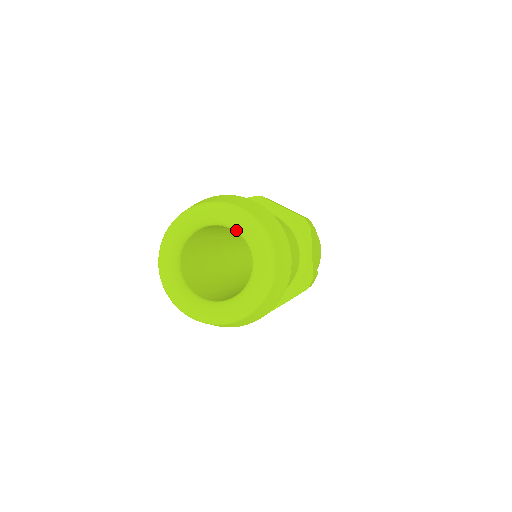
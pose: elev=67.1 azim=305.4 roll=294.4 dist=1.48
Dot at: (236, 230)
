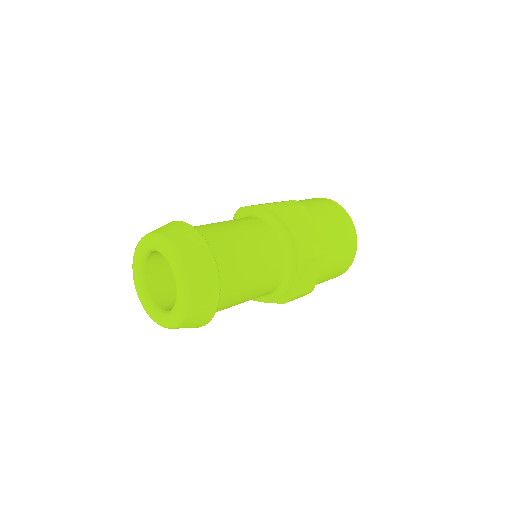
Dot at: (154, 250)
